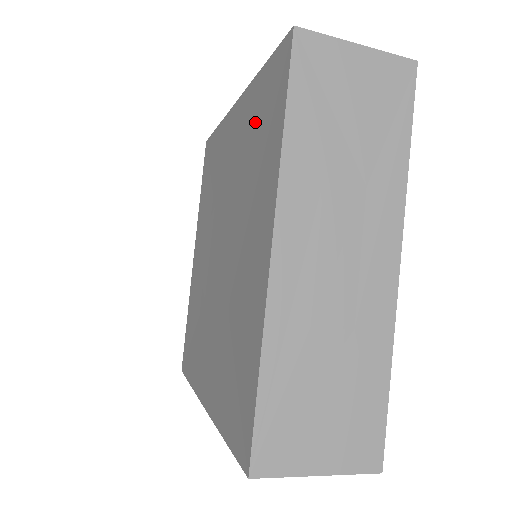
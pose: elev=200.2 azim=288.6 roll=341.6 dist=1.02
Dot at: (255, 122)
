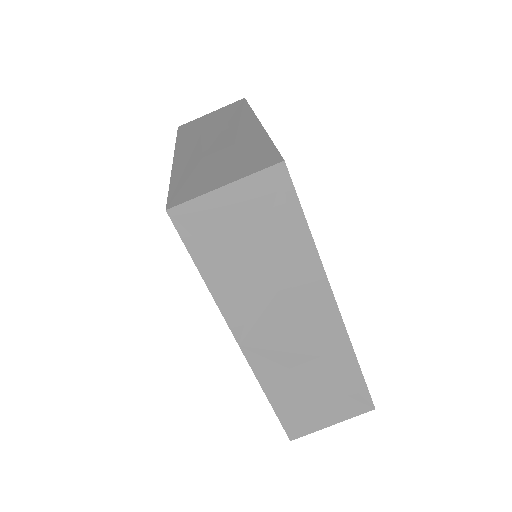
Dot at: occluded
